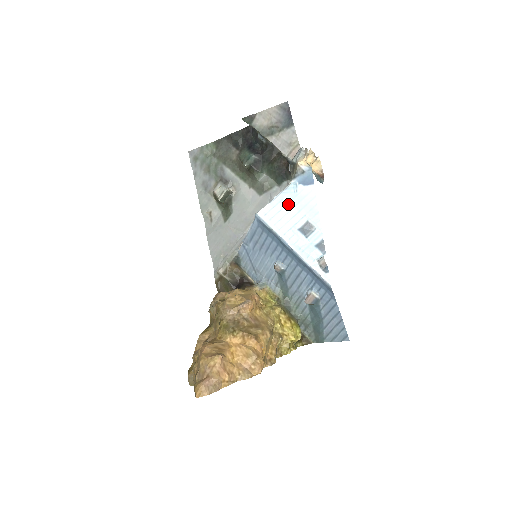
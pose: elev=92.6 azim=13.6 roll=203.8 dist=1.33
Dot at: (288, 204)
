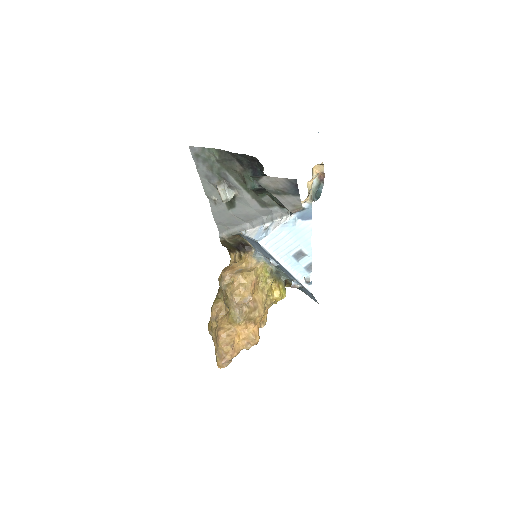
Dot at: (286, 236)
